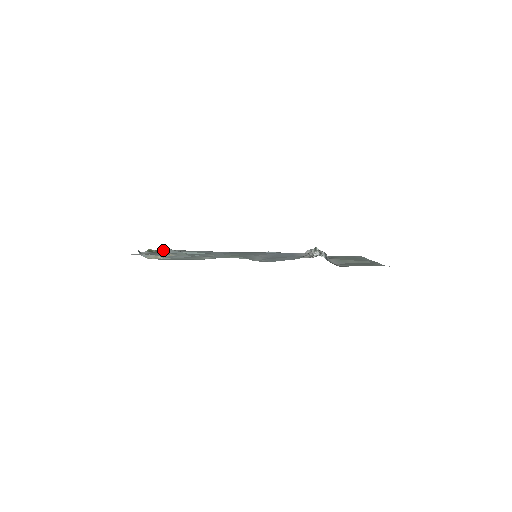
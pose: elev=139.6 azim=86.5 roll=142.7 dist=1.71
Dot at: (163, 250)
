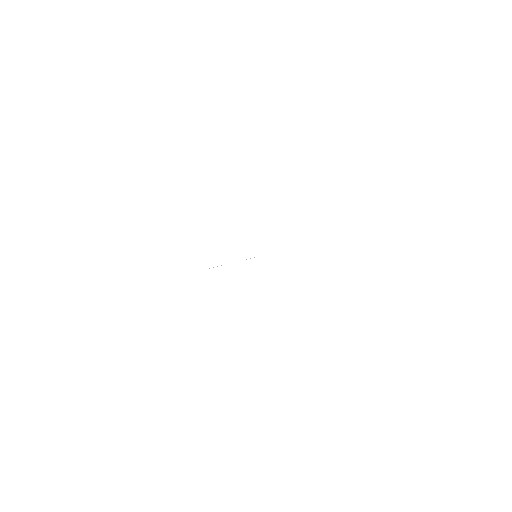
Dot at: occluded
